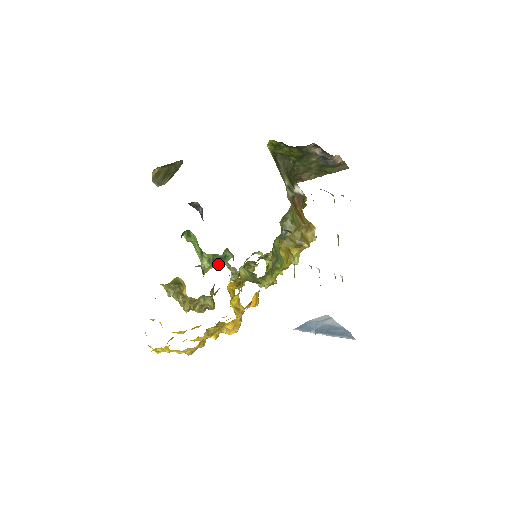
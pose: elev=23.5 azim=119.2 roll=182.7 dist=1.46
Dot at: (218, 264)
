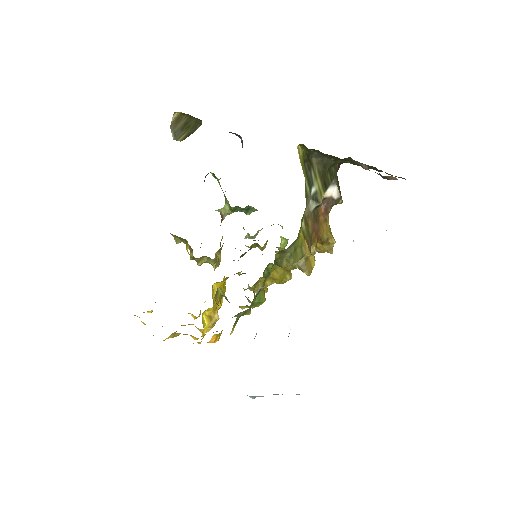
Dot at: occluded
